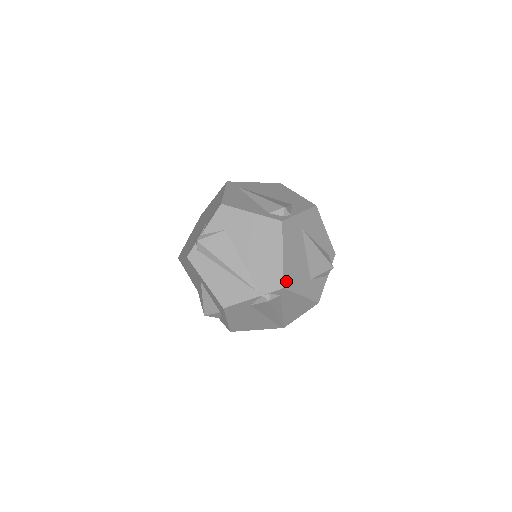
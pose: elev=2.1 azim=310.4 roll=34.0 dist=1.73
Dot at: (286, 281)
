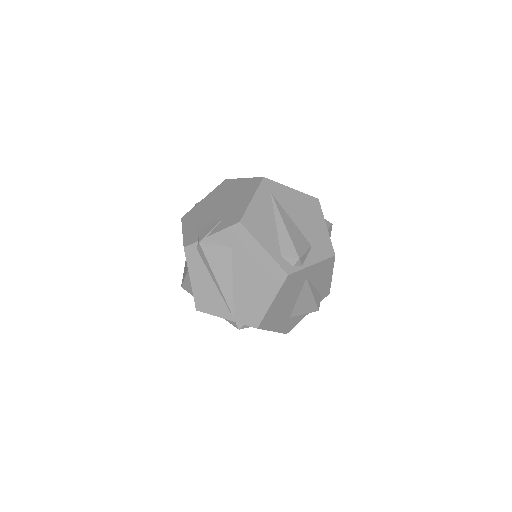
Dot at: (263, 323)
